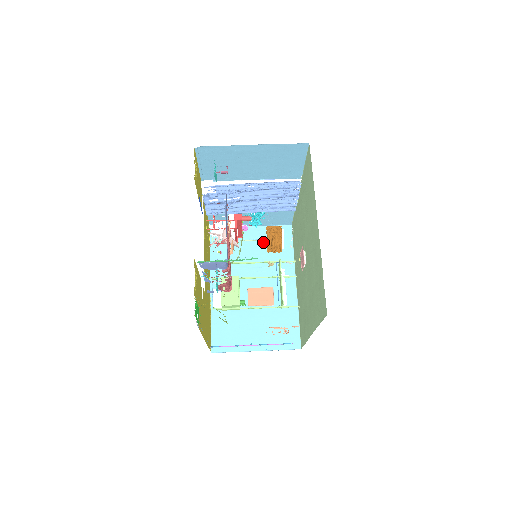
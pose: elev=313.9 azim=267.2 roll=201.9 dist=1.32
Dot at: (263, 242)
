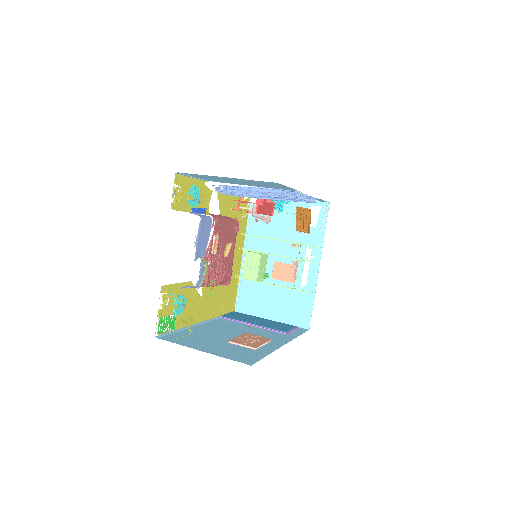
Dot at: occluded
